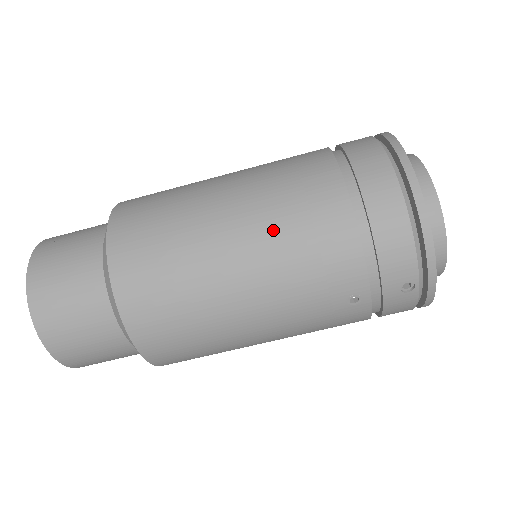
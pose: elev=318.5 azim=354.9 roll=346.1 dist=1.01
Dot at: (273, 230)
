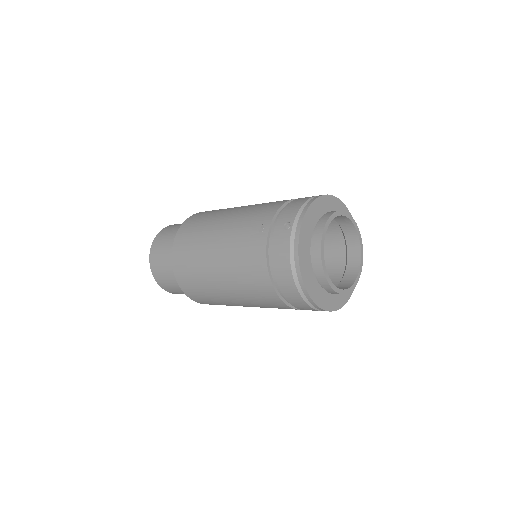
Dot at: (243, 292)
